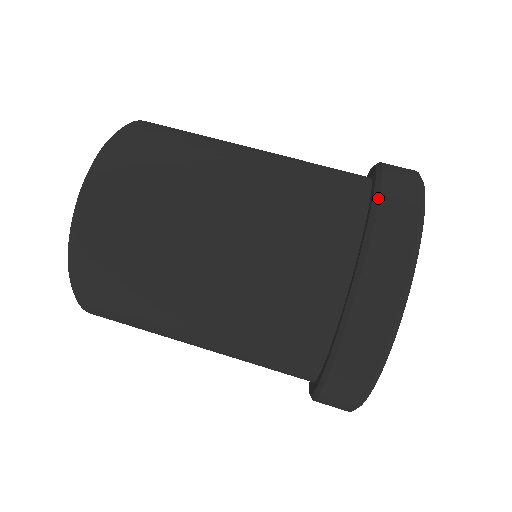
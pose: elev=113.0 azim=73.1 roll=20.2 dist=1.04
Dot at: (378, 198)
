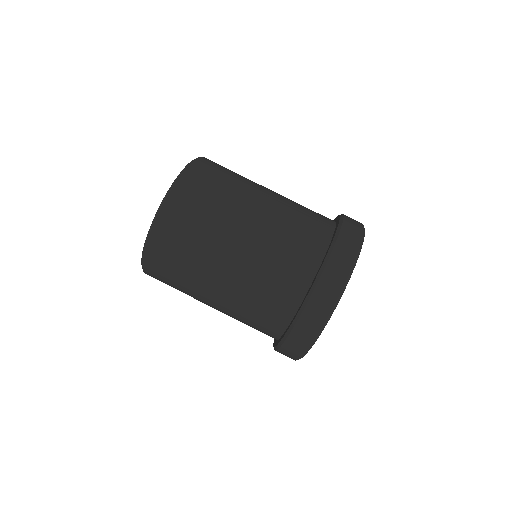
Dot at: (343, 216)
